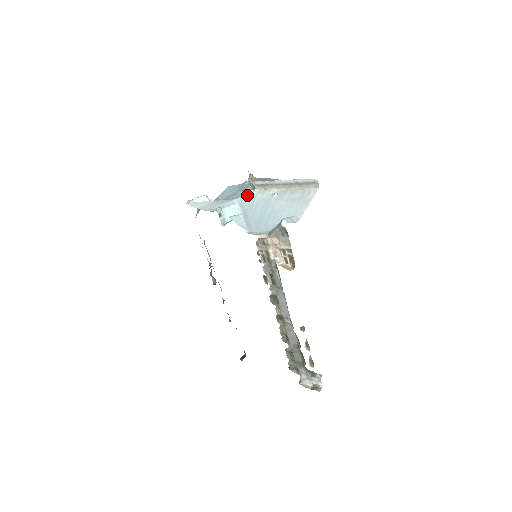
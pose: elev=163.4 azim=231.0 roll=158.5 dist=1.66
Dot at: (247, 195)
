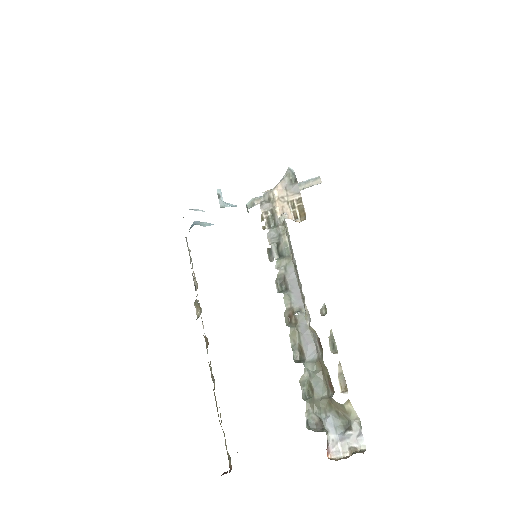
Dot at: occluded
